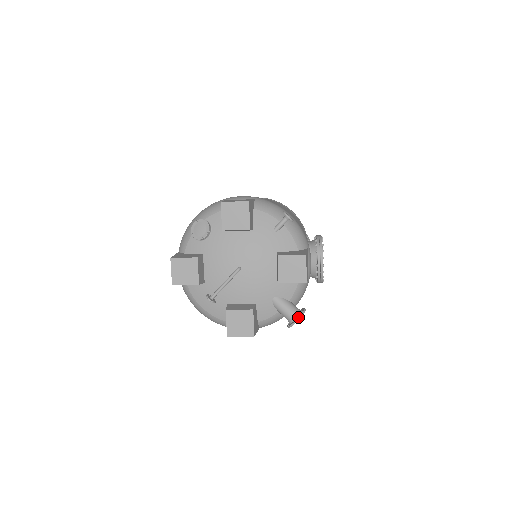
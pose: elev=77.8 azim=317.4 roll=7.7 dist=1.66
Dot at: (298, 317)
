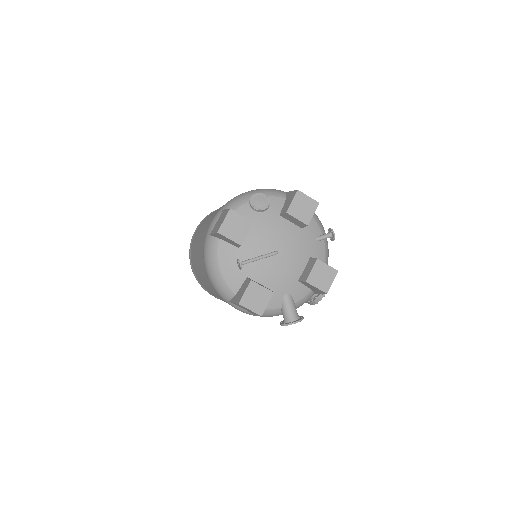
Dot at: (299, 320)
